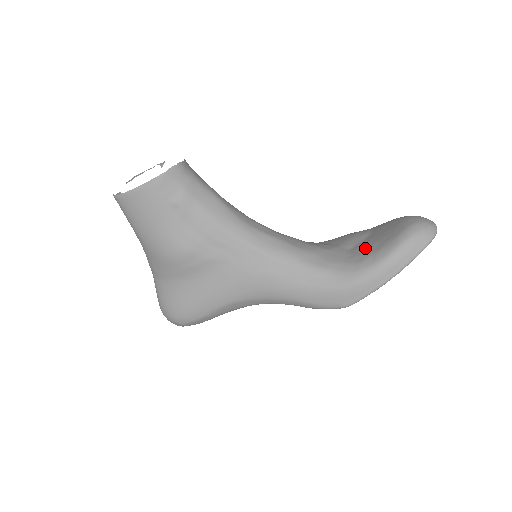
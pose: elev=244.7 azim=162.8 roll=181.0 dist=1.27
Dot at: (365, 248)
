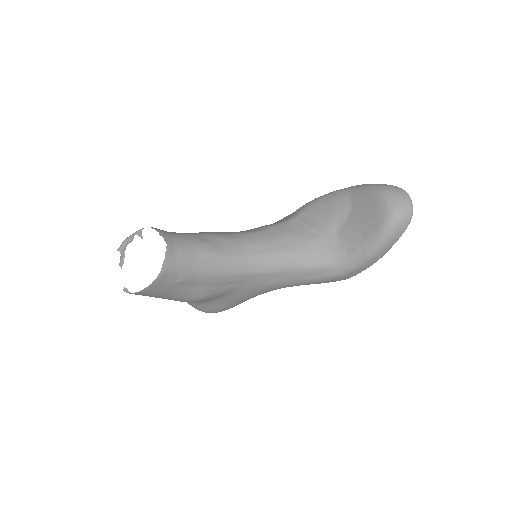
Dot at: (351, 235)
